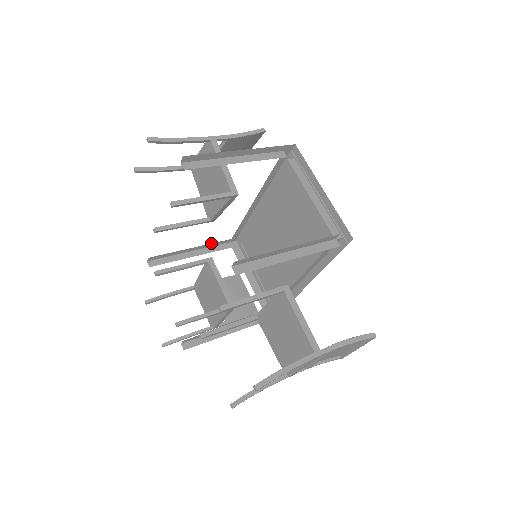
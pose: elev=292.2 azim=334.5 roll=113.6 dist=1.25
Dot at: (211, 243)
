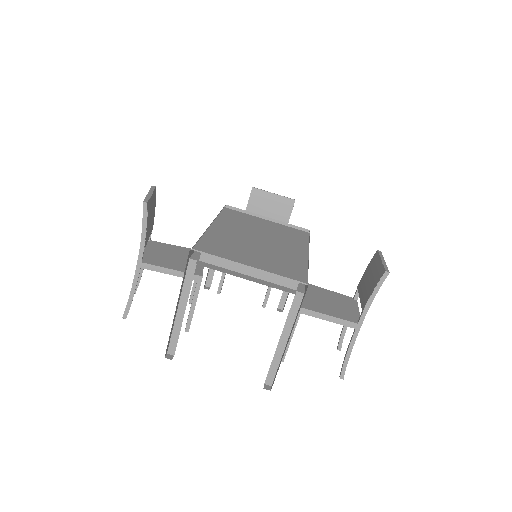
Dot at: occluded
